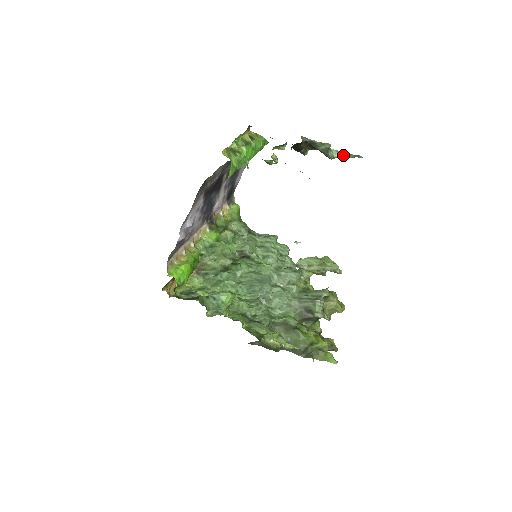
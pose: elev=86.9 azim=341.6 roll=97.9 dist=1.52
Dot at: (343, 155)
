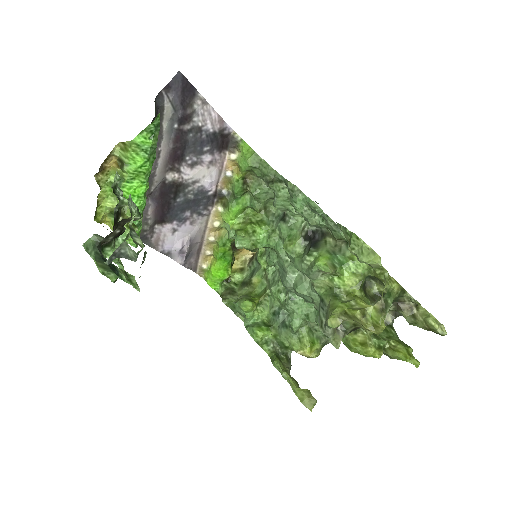
Dot at: occluded
